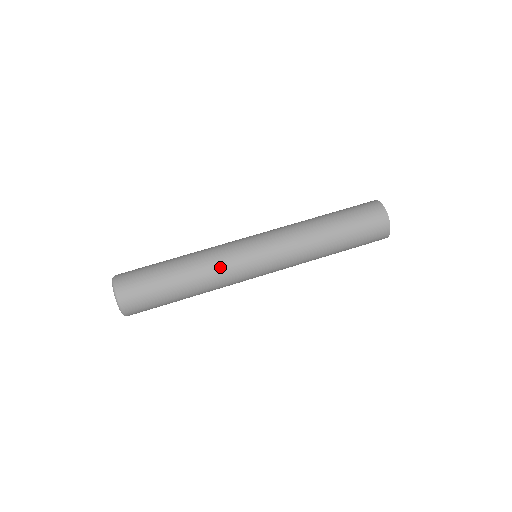
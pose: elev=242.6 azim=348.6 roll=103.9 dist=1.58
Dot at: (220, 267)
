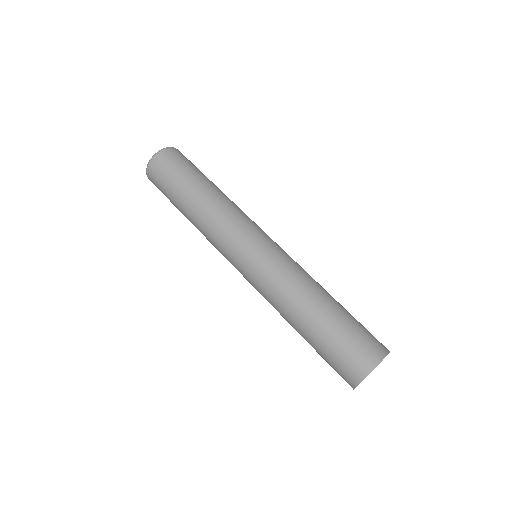
Dot at: (230, 214)
